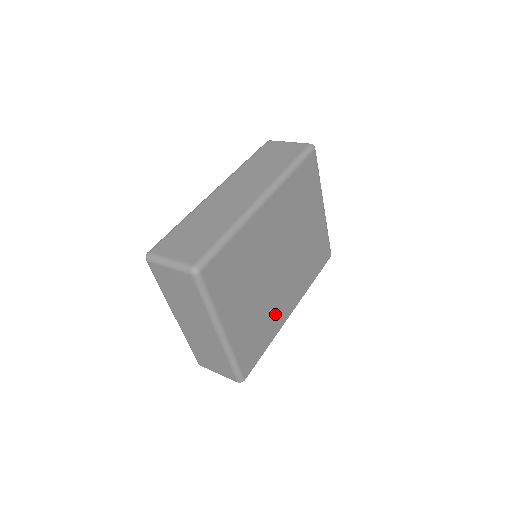
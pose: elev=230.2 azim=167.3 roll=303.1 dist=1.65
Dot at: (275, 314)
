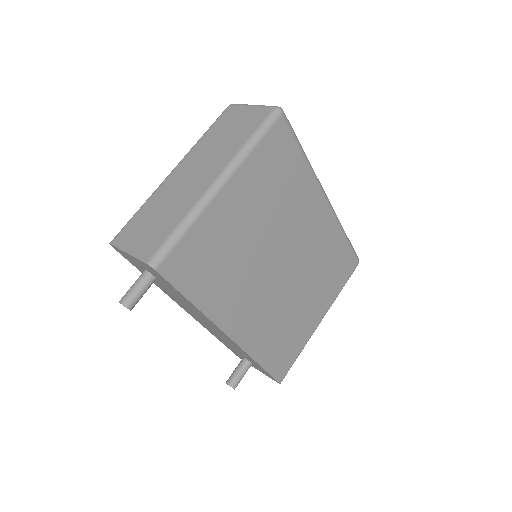
Dot at: (230, 294)
